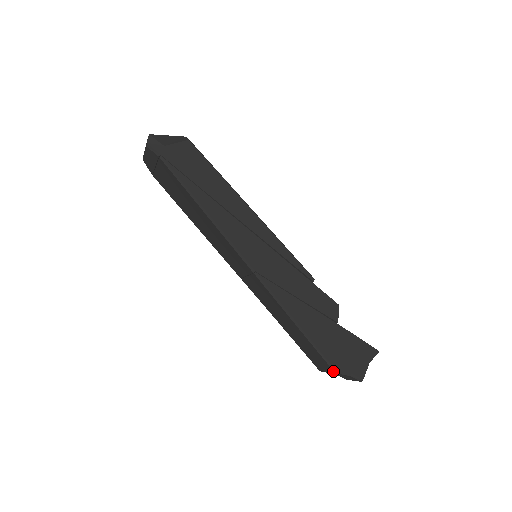
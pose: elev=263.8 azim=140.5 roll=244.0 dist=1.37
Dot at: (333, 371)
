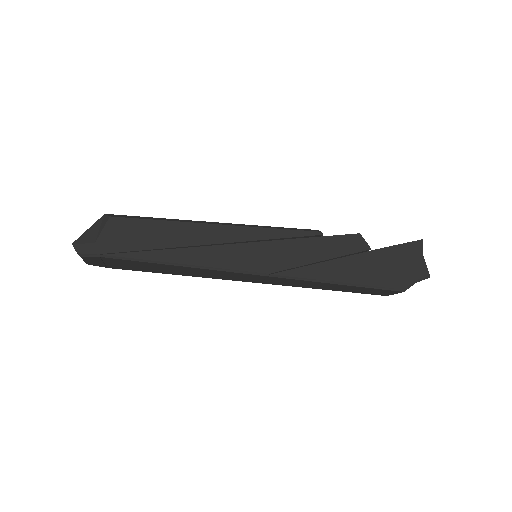
Dot at: (401, 292)
